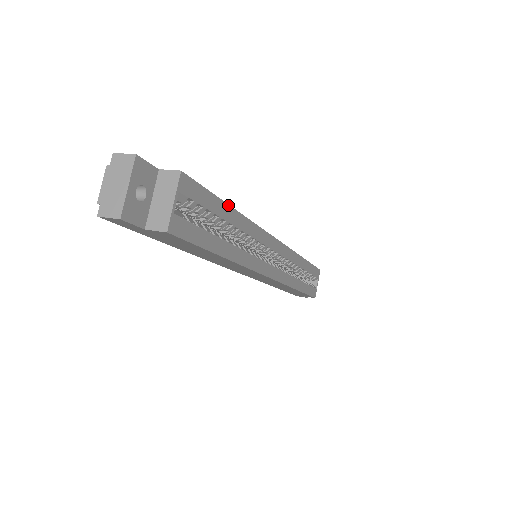
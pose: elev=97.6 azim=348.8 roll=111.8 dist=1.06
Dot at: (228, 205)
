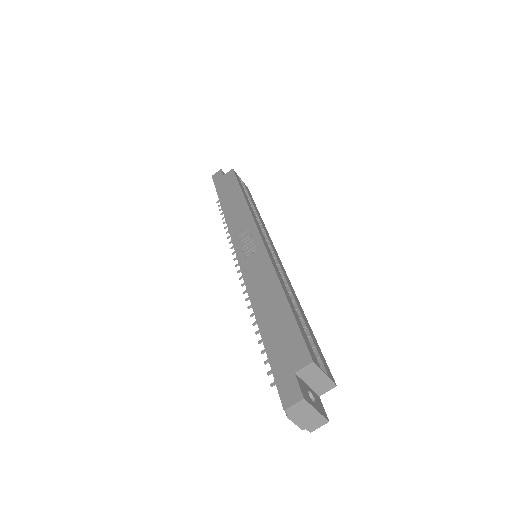
Dot at: (289, 303)
